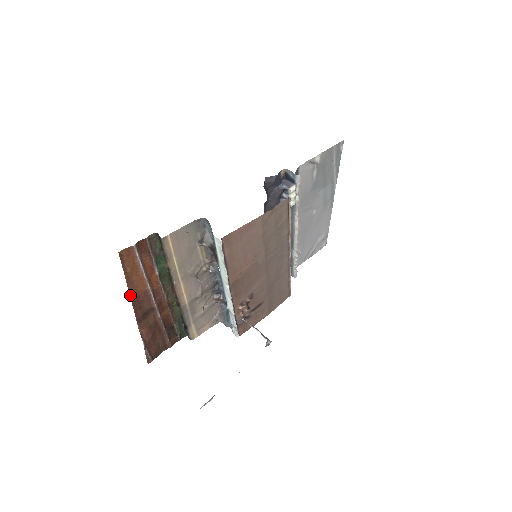
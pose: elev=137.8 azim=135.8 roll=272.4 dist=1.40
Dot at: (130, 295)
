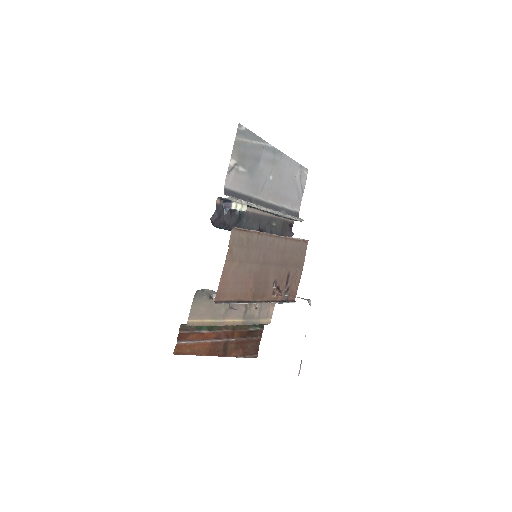
Dot at: (204, 355)
